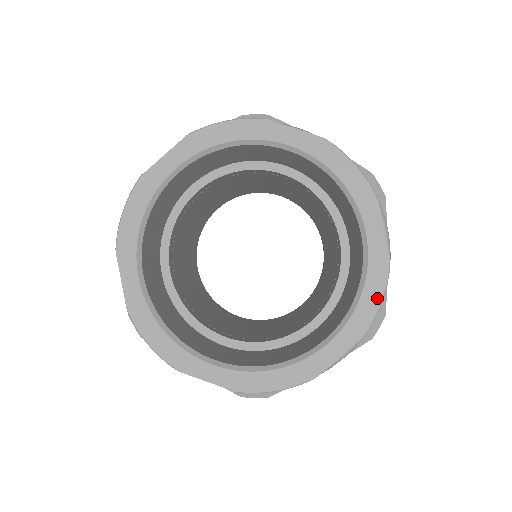
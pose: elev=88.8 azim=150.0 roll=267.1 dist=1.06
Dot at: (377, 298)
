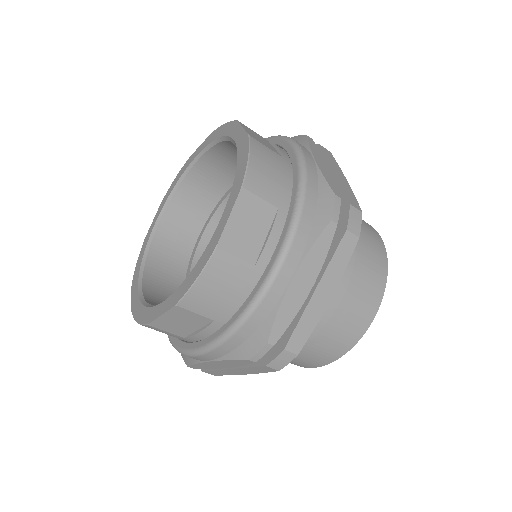
Dot at: (245, 160)
